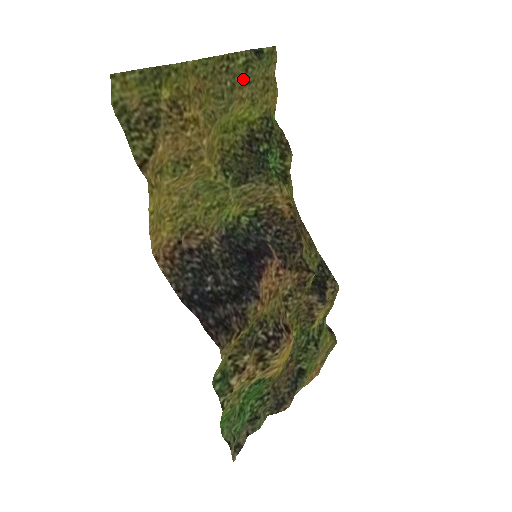
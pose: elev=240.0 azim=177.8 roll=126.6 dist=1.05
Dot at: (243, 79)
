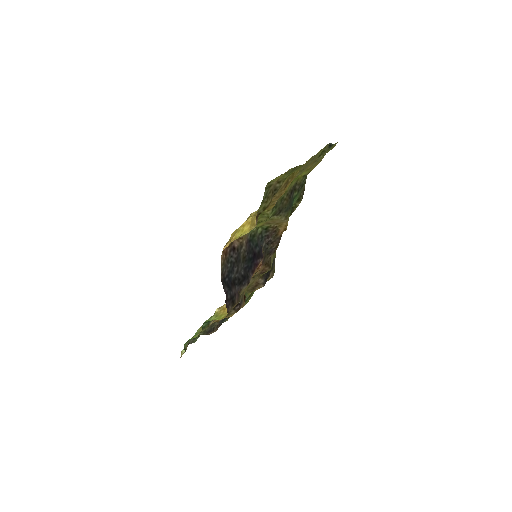
Dot at: (315, 160)
